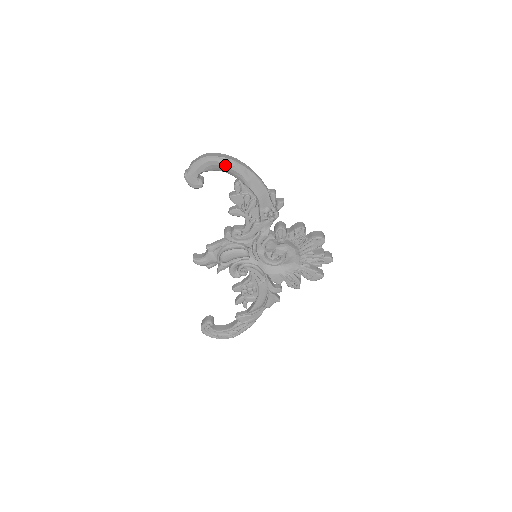
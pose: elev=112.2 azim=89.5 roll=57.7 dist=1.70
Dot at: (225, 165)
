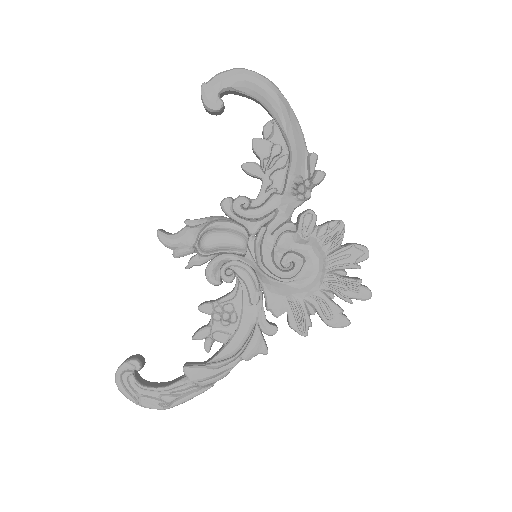
Dot at: (264, 87)
